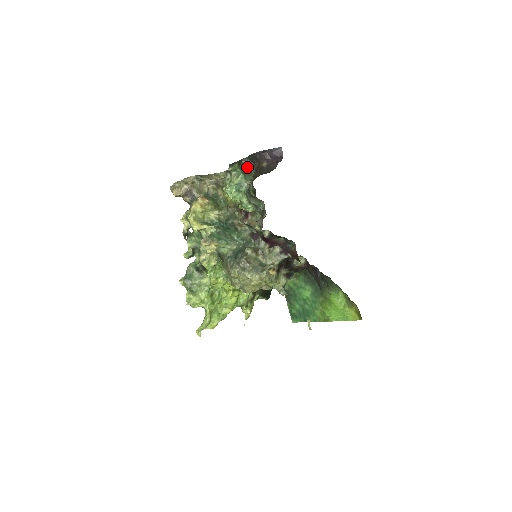
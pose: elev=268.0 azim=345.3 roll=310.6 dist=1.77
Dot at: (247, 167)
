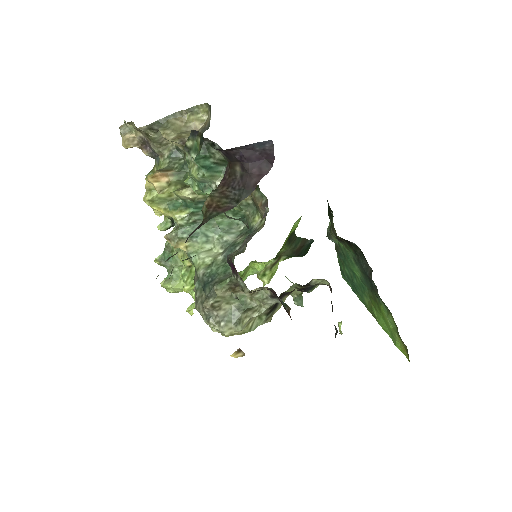
Dot at: (214, 154)
